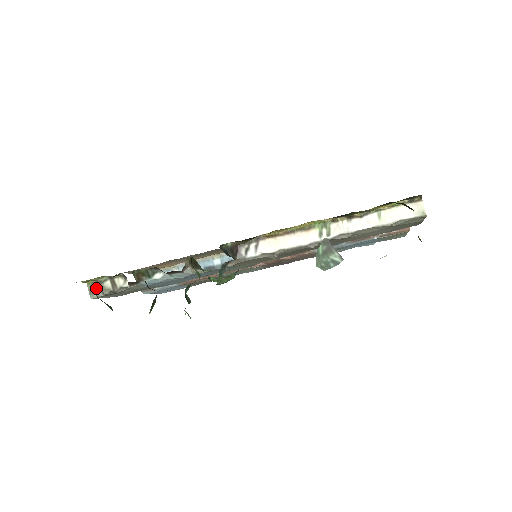
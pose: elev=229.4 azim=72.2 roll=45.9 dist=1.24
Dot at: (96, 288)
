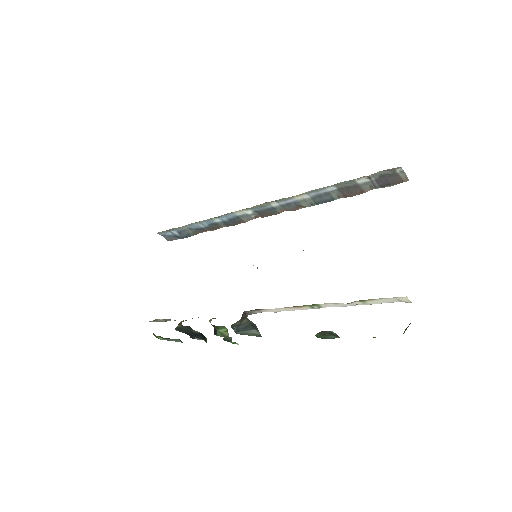
Dot at: (153, 321)
